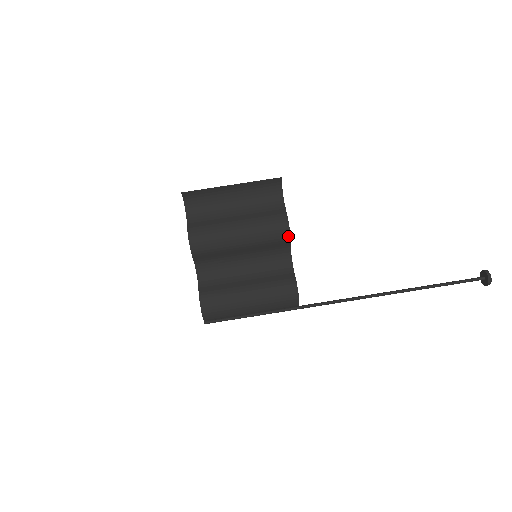
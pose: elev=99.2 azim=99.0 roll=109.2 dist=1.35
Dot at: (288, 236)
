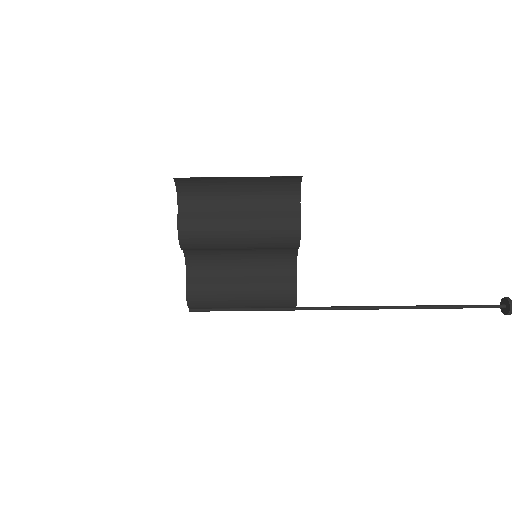
Dot at: (297, 244)
